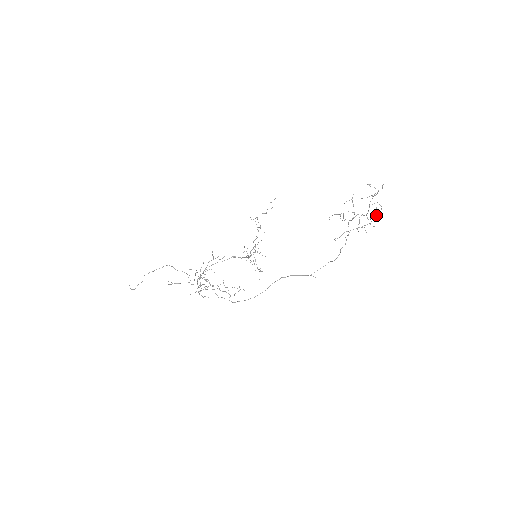
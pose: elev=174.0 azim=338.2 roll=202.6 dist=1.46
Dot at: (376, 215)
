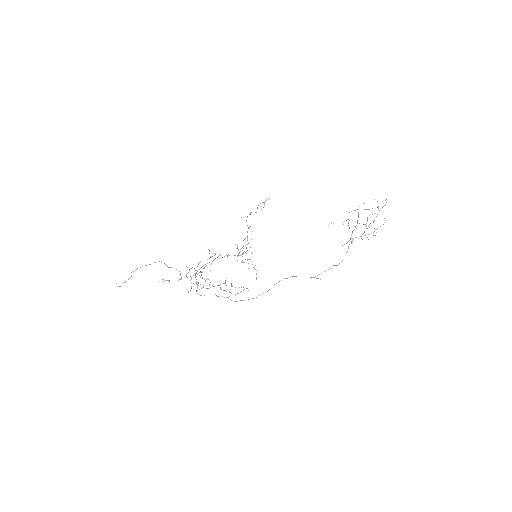
Dot at: (380, 226)
